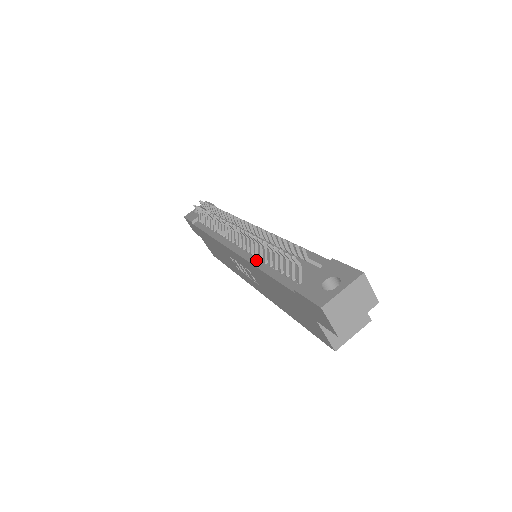
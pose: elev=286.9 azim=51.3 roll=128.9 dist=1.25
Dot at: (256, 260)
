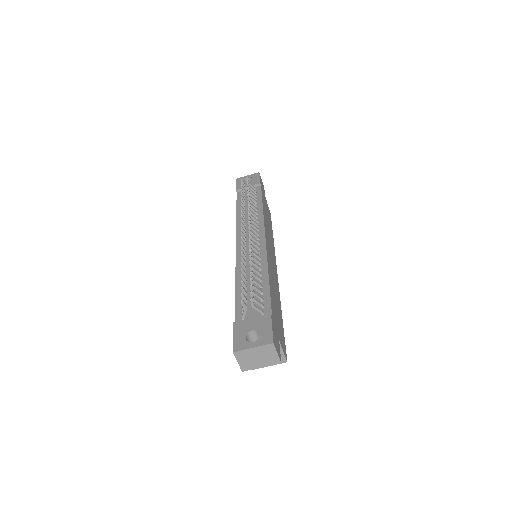
Dot at: (240, 272)
